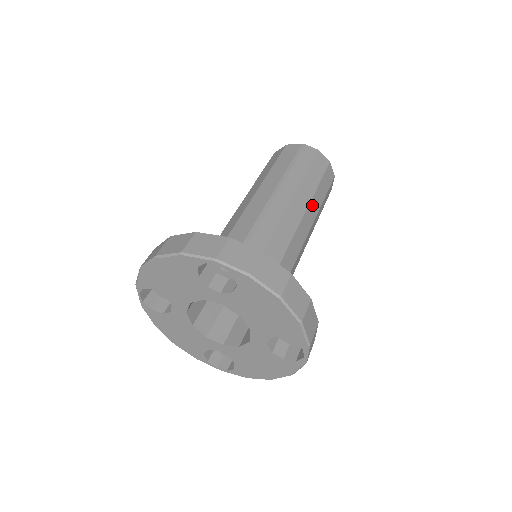
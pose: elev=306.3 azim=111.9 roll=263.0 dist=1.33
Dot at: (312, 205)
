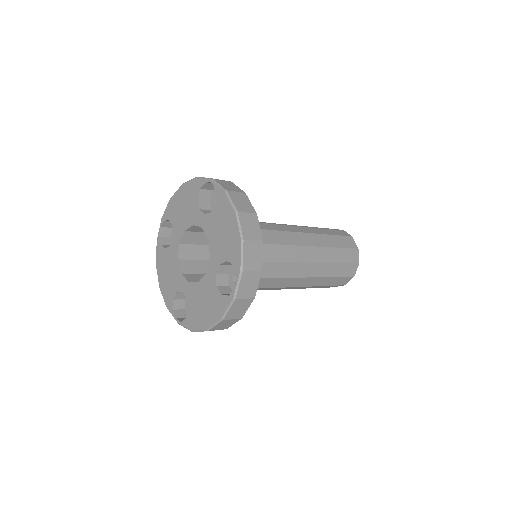
Dot at: (321, 251)
